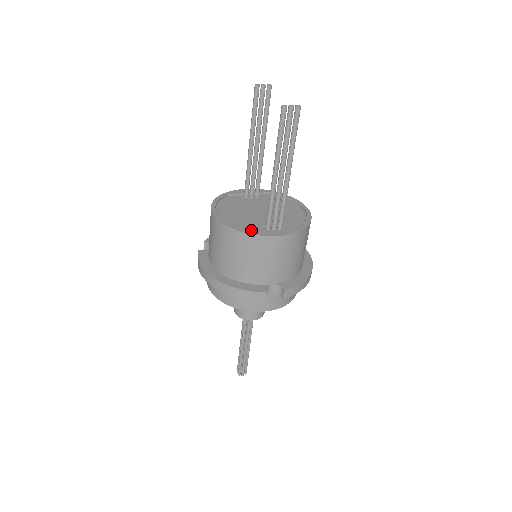
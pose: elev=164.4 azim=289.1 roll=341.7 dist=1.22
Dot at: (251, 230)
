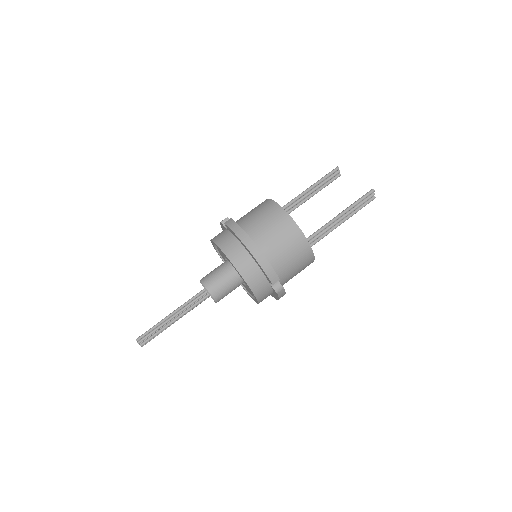
Dot at: occluded
